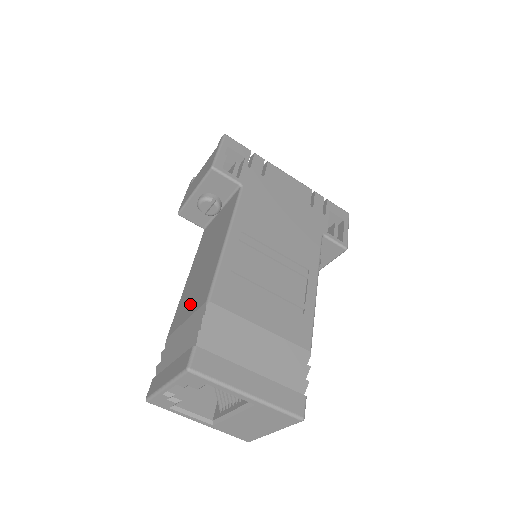
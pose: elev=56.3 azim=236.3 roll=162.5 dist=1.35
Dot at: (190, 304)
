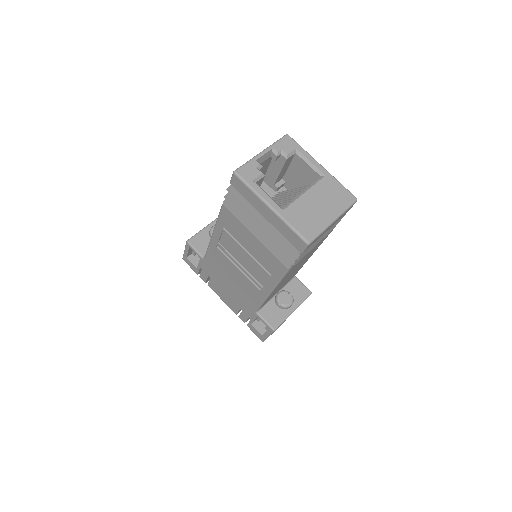
Dot at: occluded
